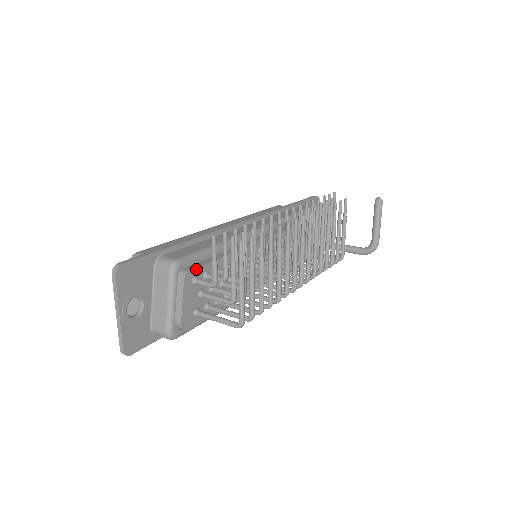
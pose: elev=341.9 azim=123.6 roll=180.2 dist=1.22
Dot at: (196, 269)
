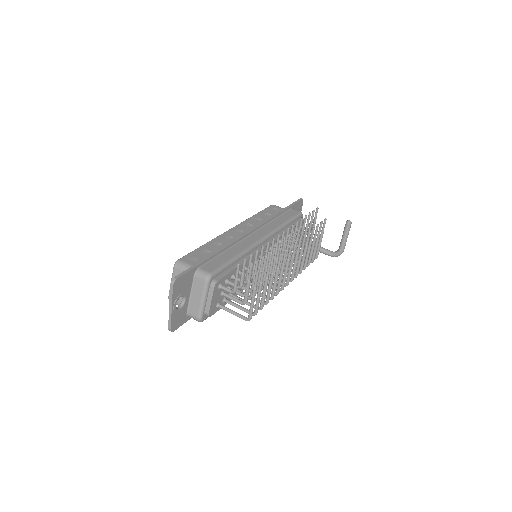
Dot at: (222, 279)
